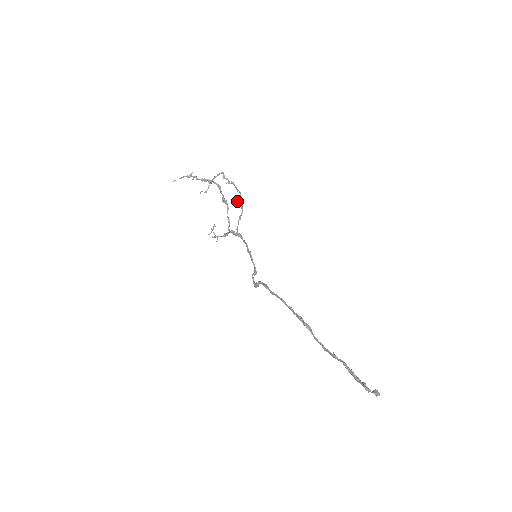
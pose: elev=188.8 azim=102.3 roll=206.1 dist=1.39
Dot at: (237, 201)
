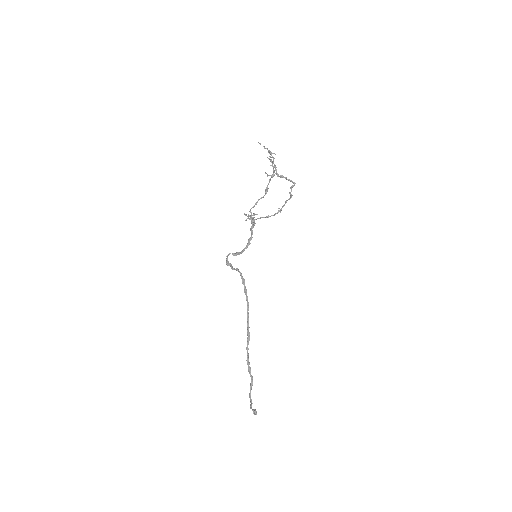
Dot at: occluded
